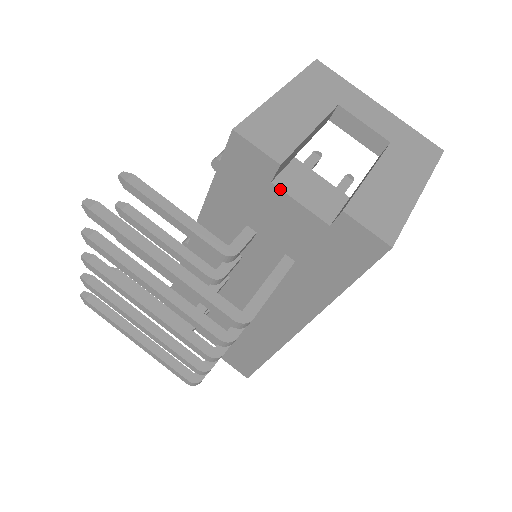
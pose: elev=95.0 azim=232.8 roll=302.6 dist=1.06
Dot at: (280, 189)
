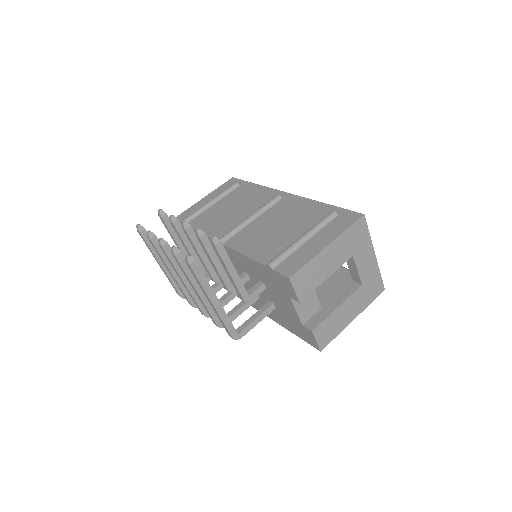
Dot at: (292, 302)
